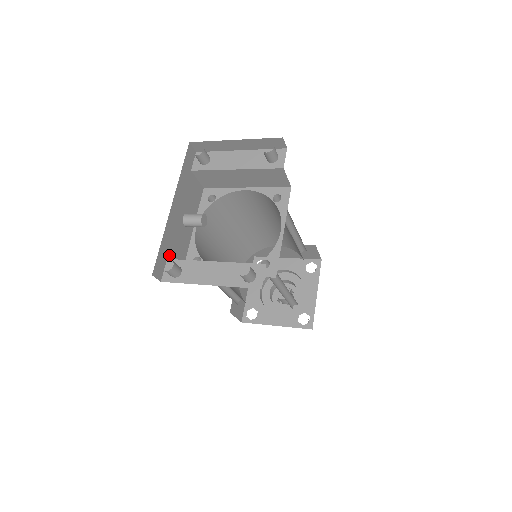
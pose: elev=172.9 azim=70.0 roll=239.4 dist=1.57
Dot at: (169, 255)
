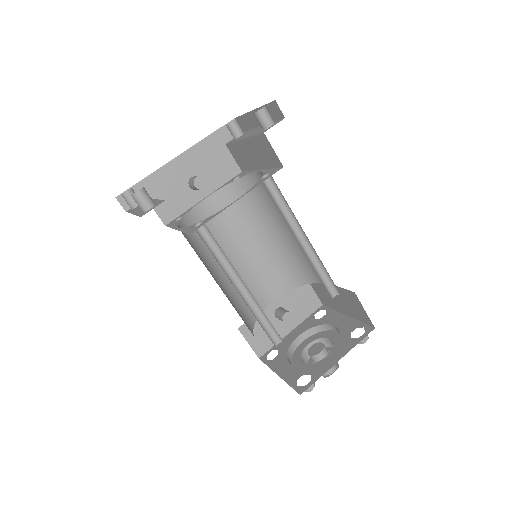
Dot at: (151, 197)
